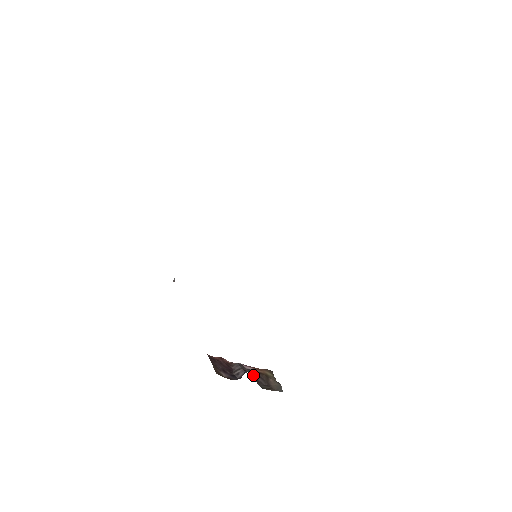
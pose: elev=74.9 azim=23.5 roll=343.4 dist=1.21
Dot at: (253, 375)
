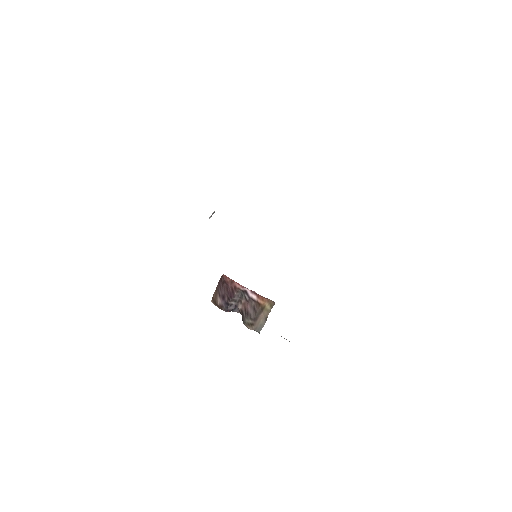
Dot at: (248, 307)
